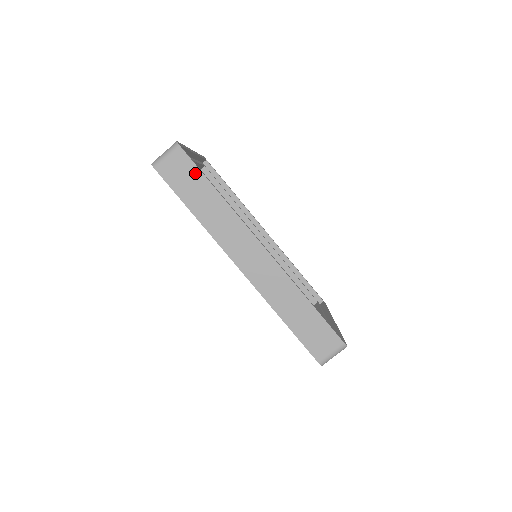
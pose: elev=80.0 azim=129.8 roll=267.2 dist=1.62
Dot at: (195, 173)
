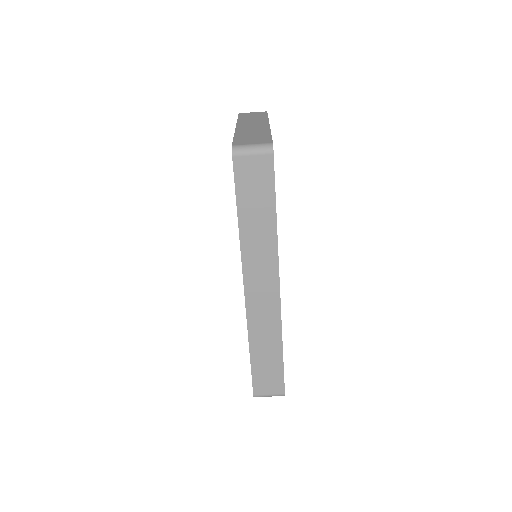
Dot at: (268, 188)
